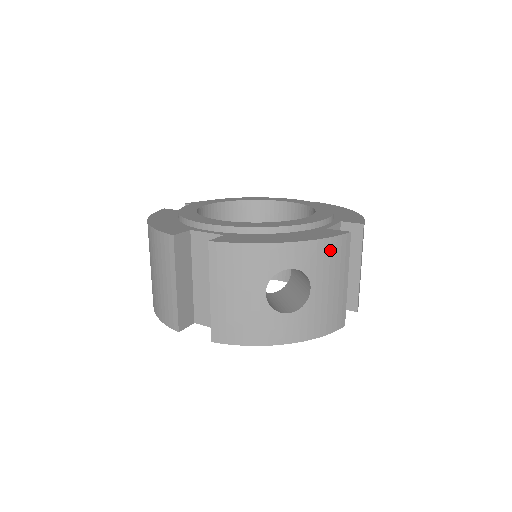
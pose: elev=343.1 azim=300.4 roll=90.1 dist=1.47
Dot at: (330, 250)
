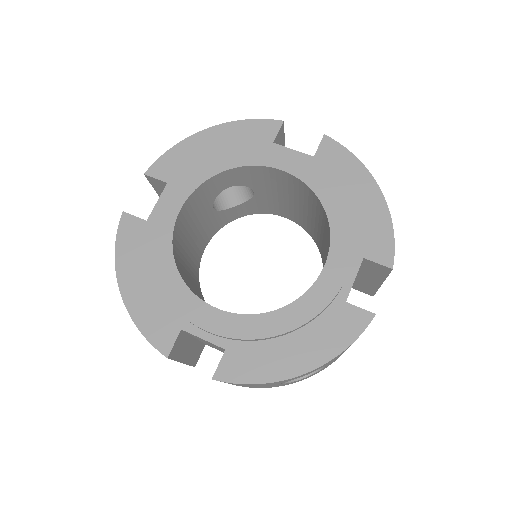
Dot at: occluded
